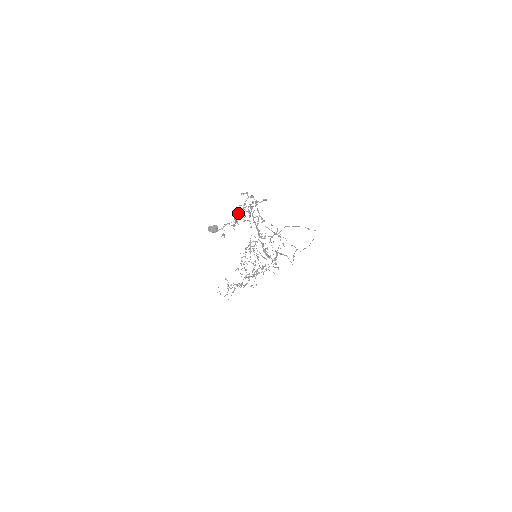
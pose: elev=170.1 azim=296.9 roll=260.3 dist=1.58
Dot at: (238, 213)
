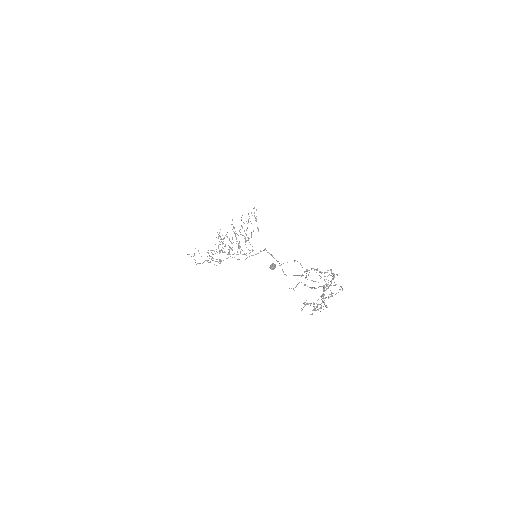
Dot at: (307, 271)
